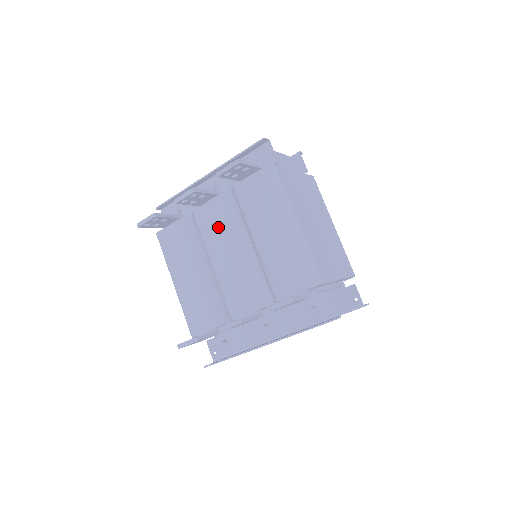
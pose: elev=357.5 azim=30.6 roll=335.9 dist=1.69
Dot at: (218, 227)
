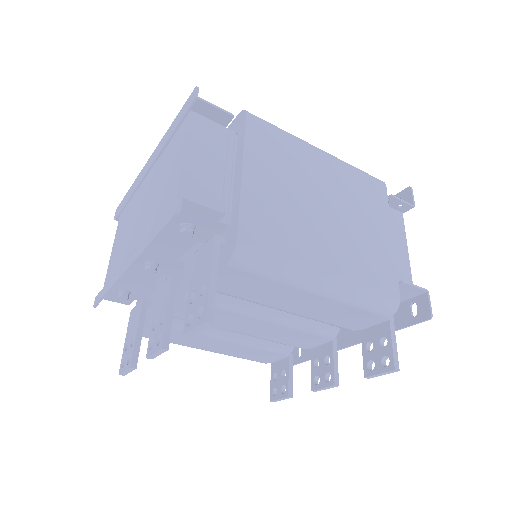
Dot at: (214, 316)
